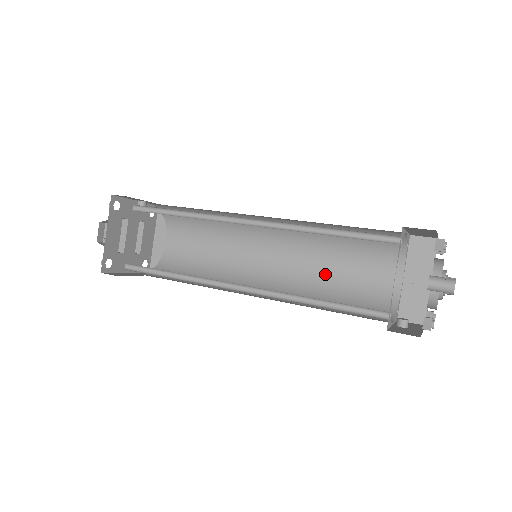
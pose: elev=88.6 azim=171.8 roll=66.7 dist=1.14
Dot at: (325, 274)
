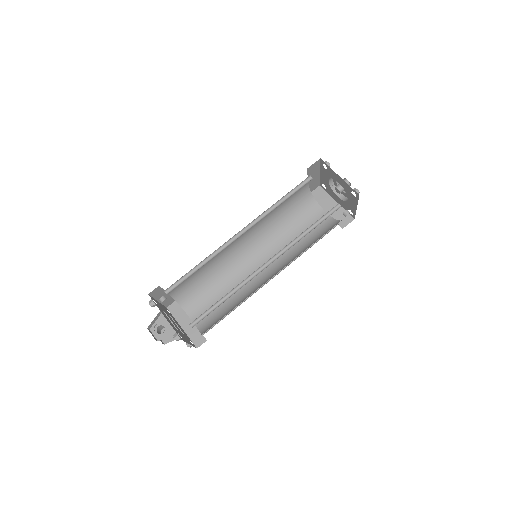
Dot at: occluded
